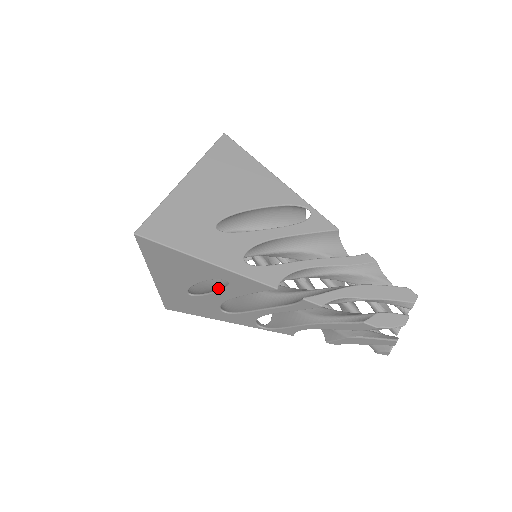
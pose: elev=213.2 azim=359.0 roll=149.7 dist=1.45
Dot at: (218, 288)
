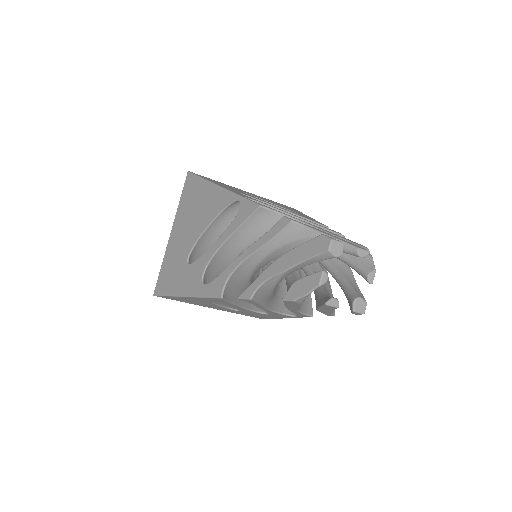
Dot at: occluded
